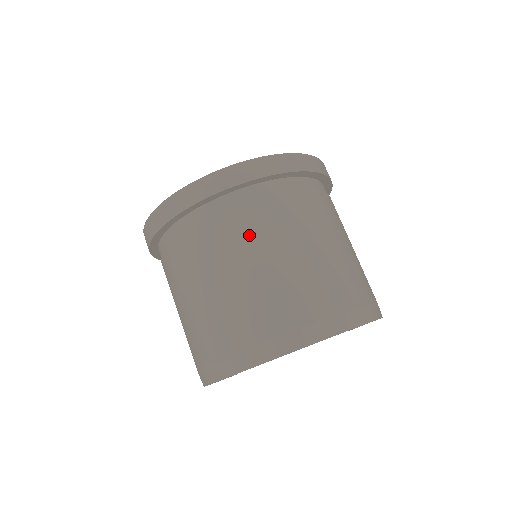
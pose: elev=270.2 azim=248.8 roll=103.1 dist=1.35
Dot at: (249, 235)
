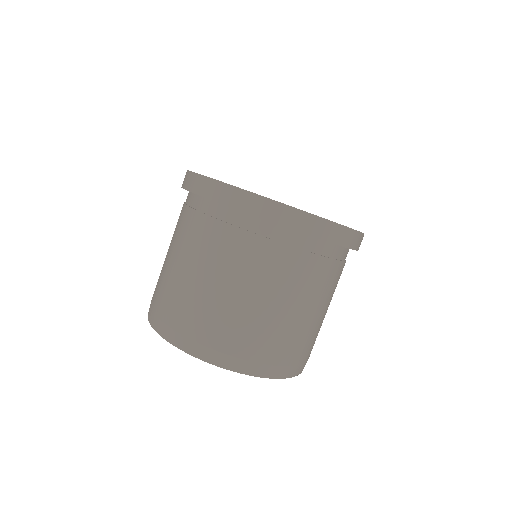
Dot at: (251, 264)
